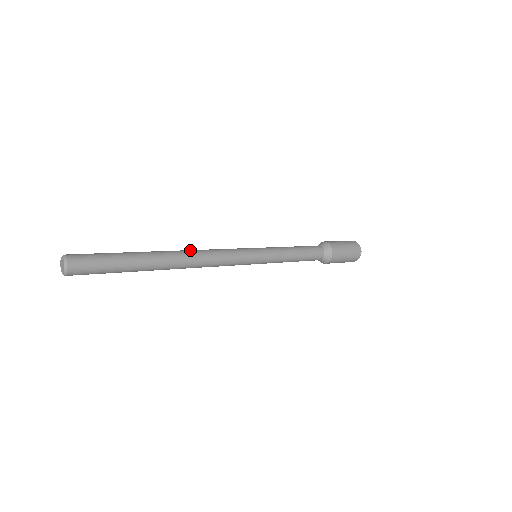
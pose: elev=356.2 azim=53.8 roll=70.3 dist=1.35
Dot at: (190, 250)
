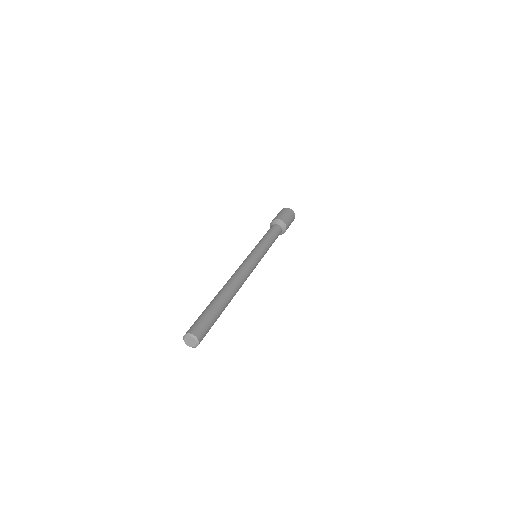
Dot at: (232, 278)
